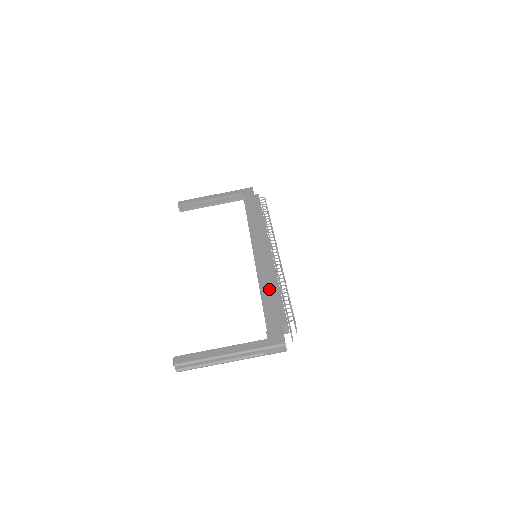
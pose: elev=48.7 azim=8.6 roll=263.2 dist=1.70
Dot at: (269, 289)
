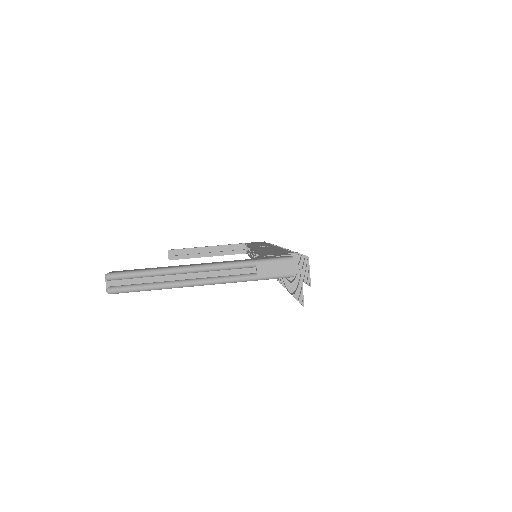
Dot at: occluded
